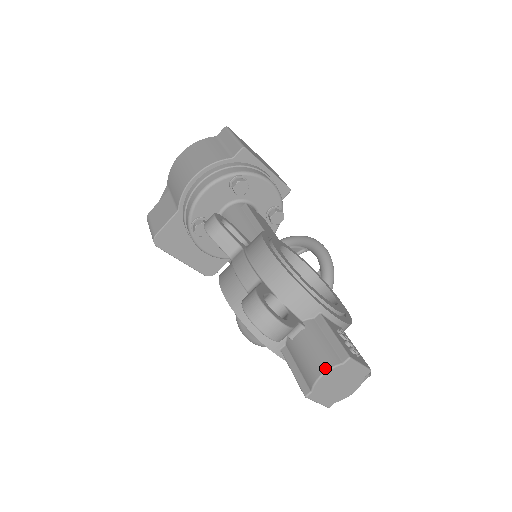
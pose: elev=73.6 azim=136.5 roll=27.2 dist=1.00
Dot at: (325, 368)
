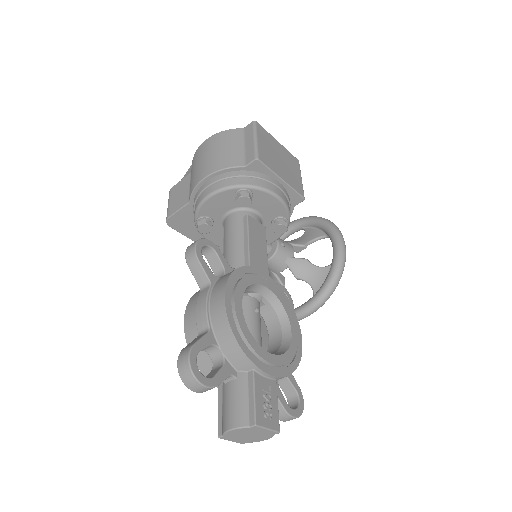
Dot at: (234, 426)
